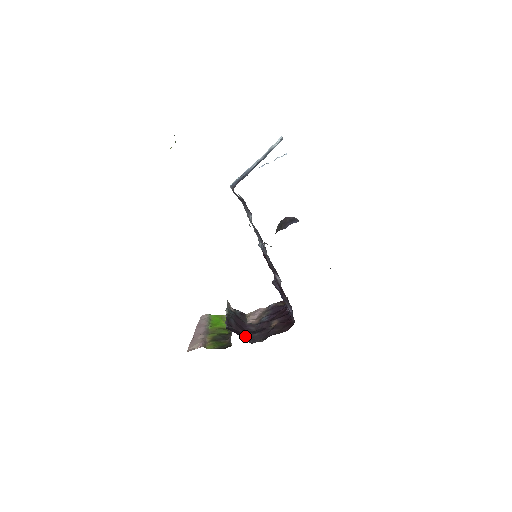
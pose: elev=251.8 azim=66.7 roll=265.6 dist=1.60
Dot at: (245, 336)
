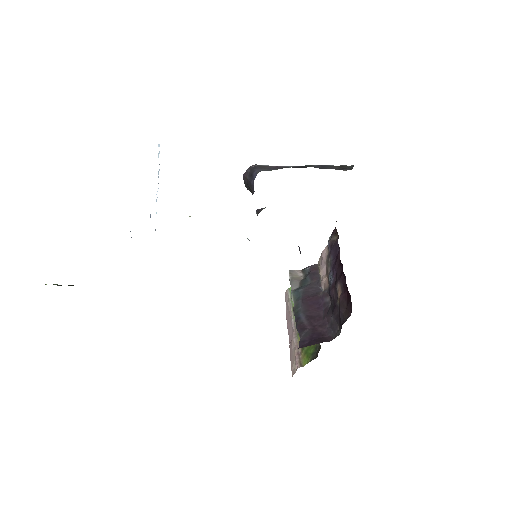
Dot at: (324, 329)
